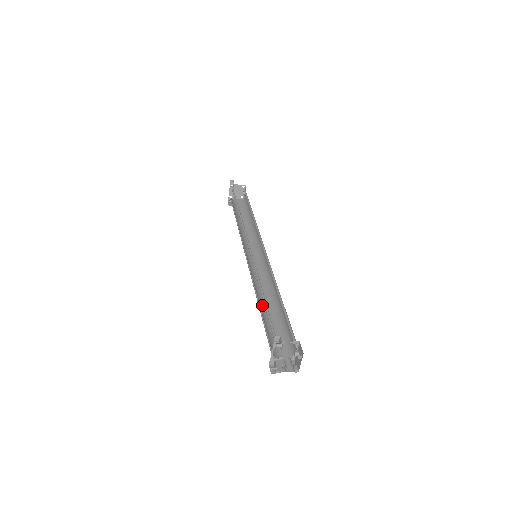
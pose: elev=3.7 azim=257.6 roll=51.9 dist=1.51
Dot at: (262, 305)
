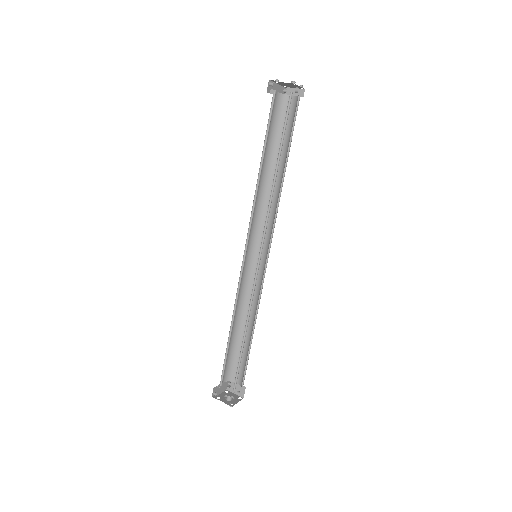
Dot at: (243, 321)
